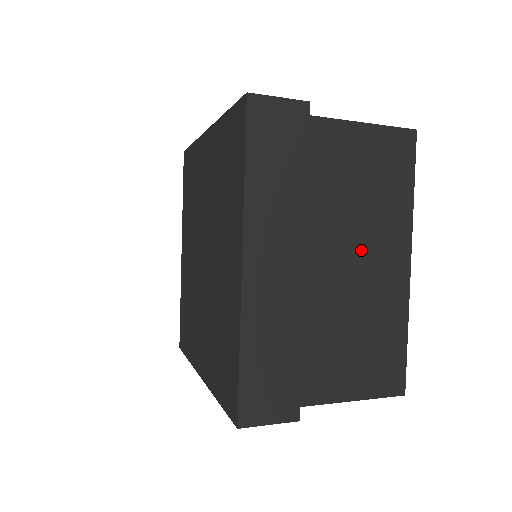
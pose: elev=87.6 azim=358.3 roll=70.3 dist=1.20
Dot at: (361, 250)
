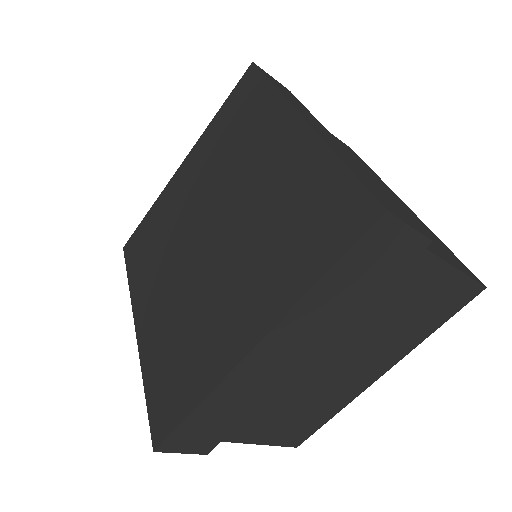
Dot at: (355, 358)
